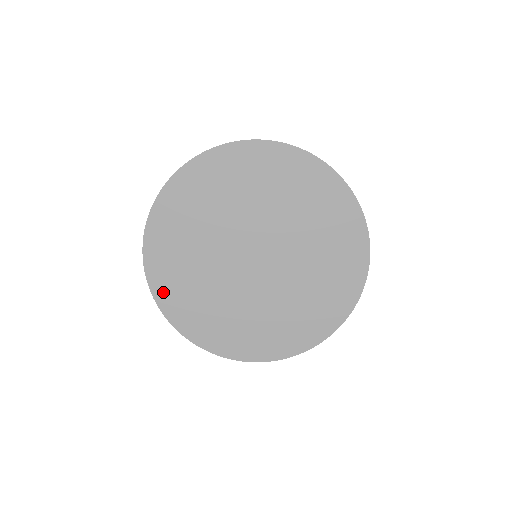
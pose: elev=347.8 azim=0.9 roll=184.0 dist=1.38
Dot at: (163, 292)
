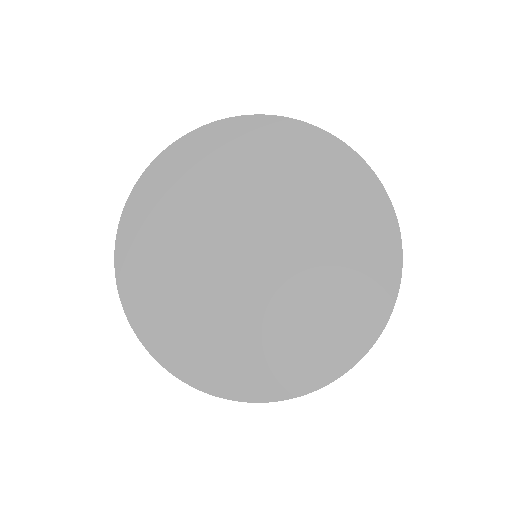
Dot at: (182, 363)
